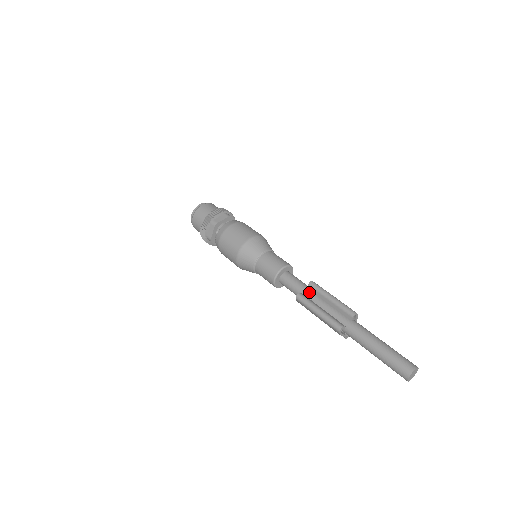
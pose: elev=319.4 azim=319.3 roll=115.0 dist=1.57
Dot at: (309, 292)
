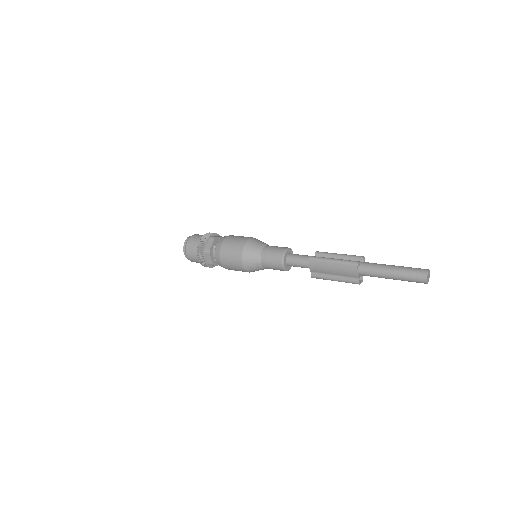
Dot at: occluded
